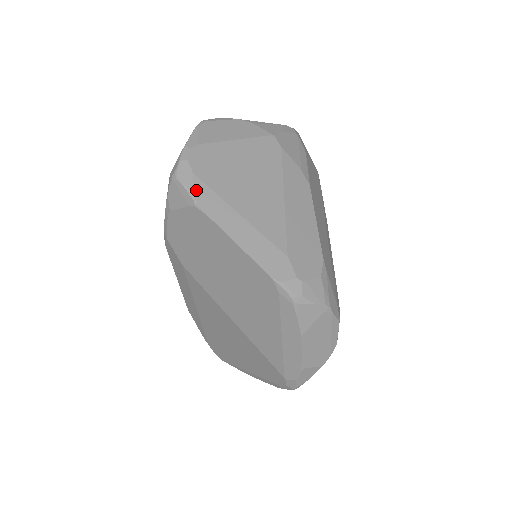
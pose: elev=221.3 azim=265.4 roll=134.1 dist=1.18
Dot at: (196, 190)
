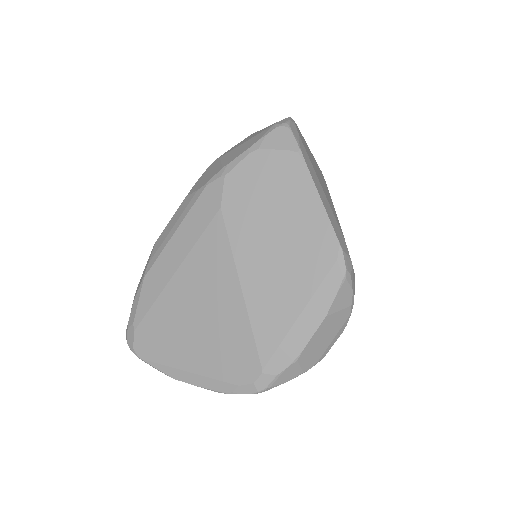
Dot at: (301, 144)
